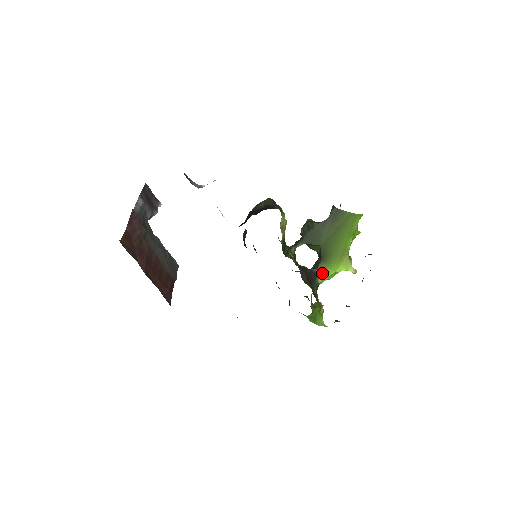
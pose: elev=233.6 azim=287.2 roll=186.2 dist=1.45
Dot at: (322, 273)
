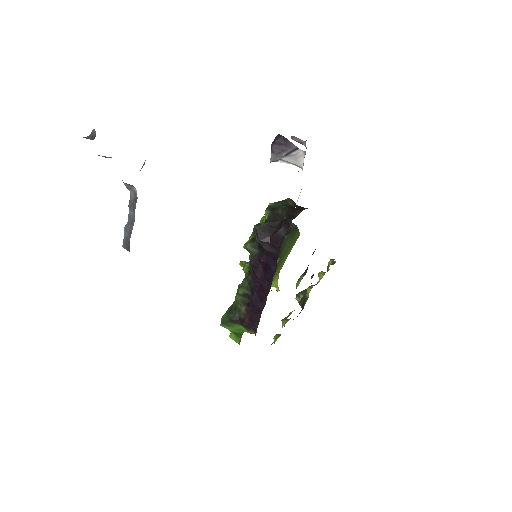
Dot at: occluded
